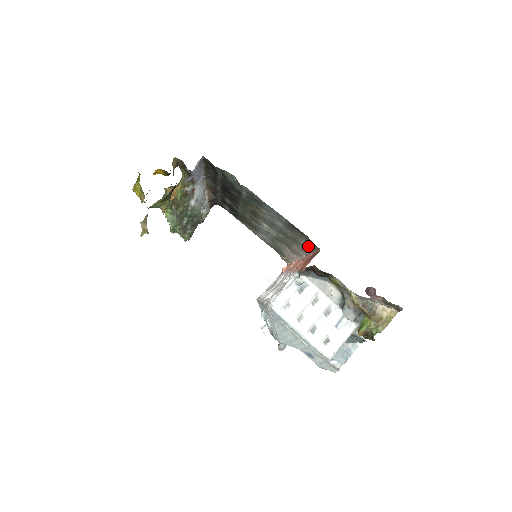
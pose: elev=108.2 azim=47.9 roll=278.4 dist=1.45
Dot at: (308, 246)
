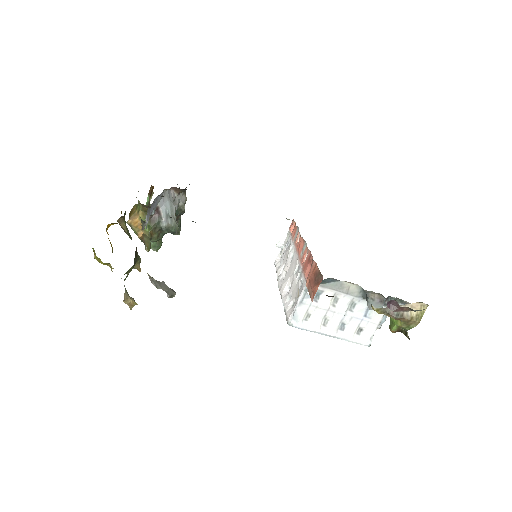
Dot at: occluded
